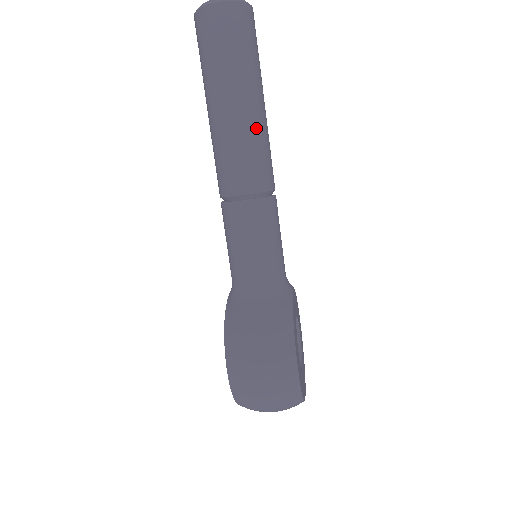
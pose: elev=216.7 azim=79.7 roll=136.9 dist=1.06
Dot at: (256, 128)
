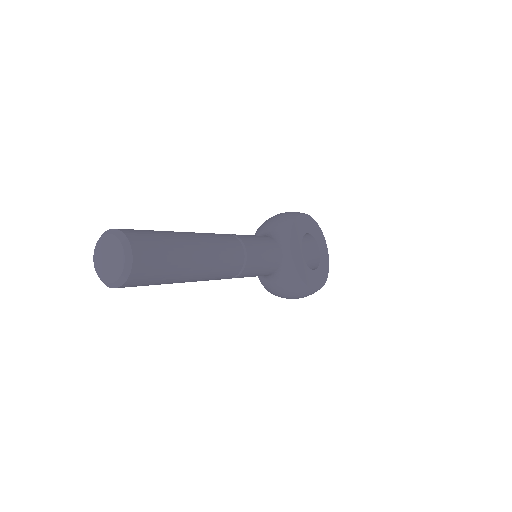
Dot at: (209, 272)
